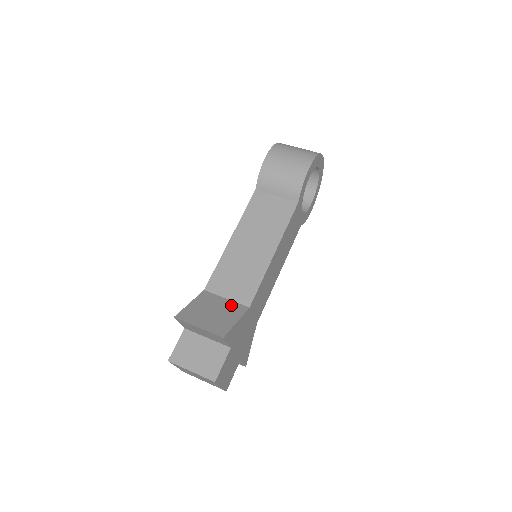
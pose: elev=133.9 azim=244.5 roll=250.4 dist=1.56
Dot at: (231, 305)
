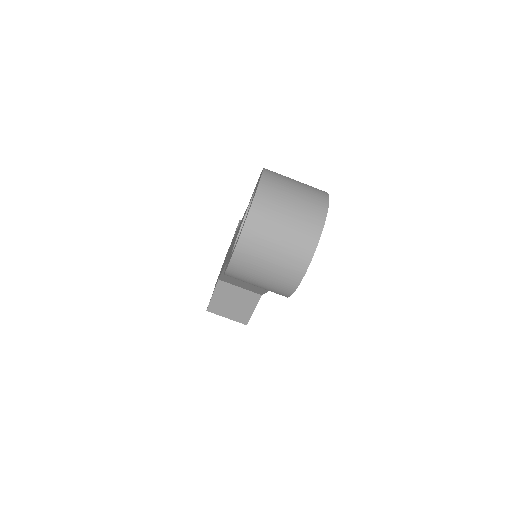
Dot at: (246, 295)
